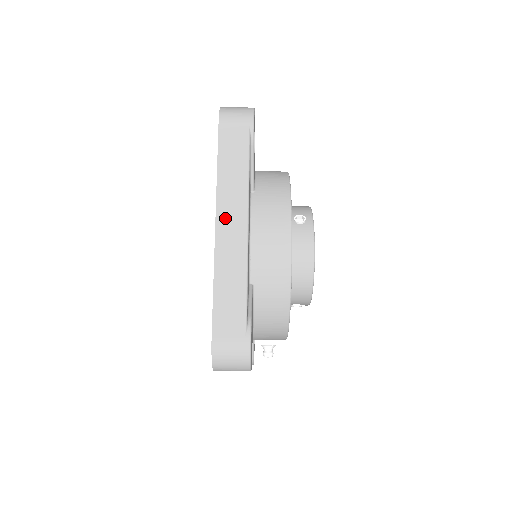
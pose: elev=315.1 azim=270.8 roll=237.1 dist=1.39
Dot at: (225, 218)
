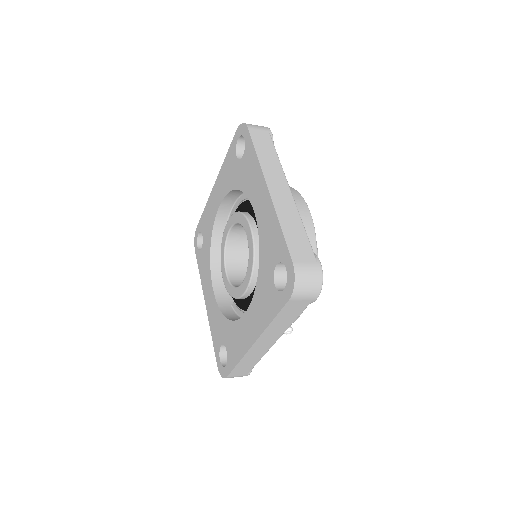
Dot at: (273, 184)
